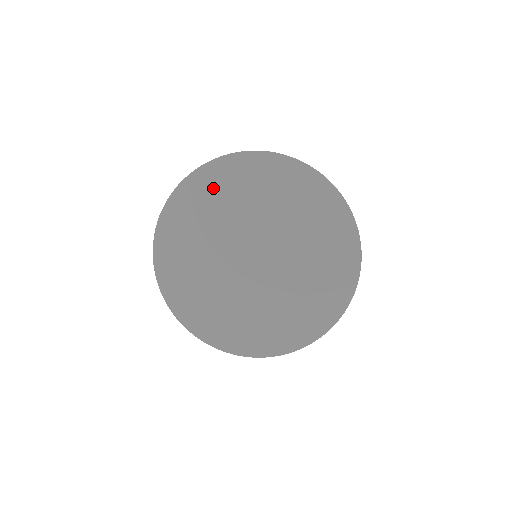
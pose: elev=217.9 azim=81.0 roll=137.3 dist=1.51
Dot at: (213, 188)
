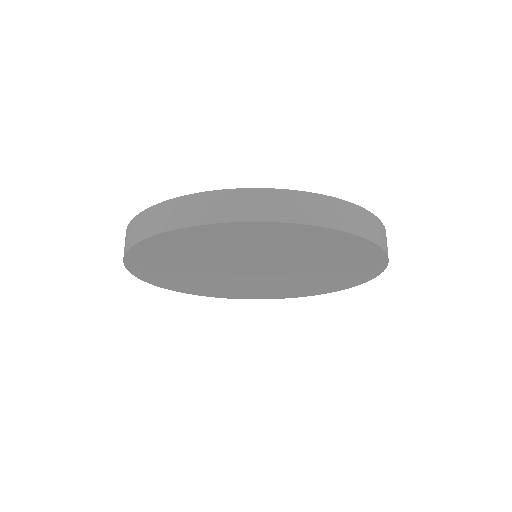
Dot at: (209, 240)
